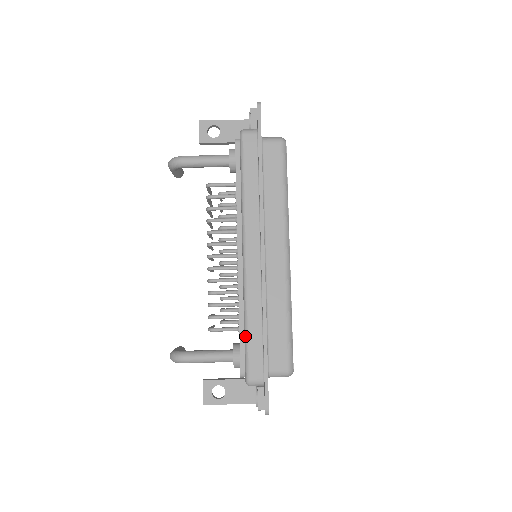
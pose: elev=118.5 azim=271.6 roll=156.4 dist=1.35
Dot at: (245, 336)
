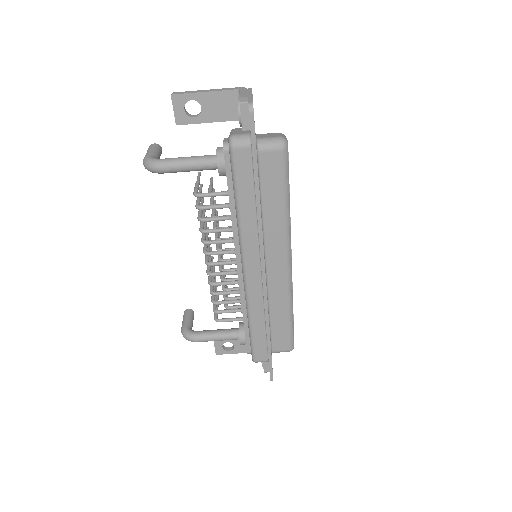
Dot at: (250, 333)
